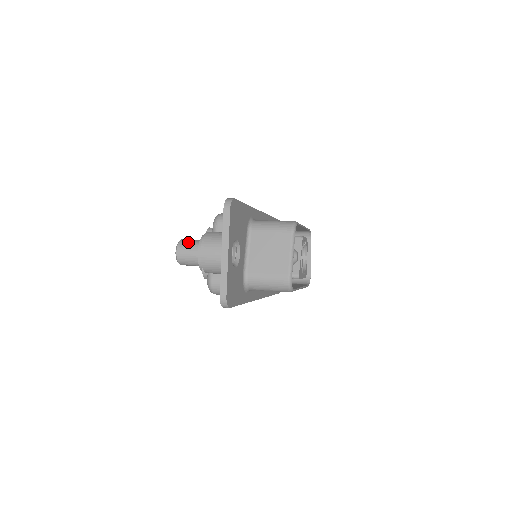
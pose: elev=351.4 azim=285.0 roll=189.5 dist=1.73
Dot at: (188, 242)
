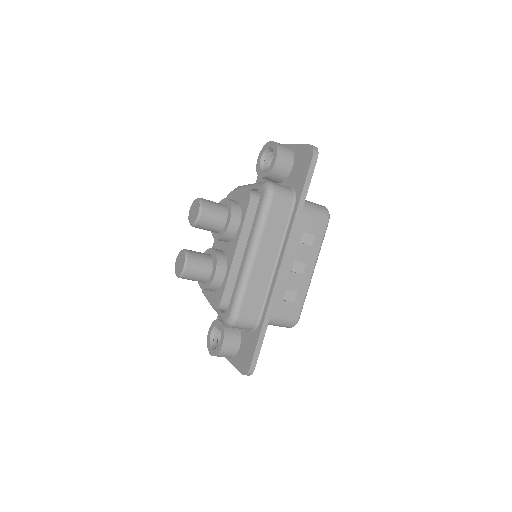
Dot at: occluded
